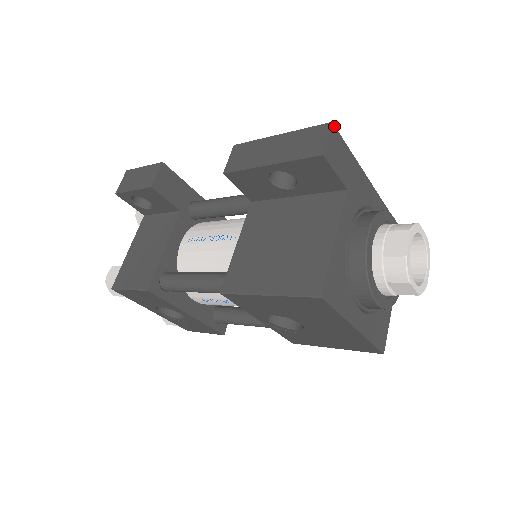
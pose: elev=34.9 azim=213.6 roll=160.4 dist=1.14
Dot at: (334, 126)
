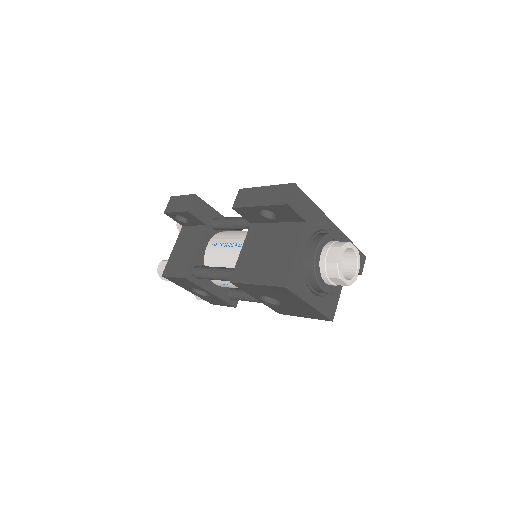
Dot at: (296, 185)
